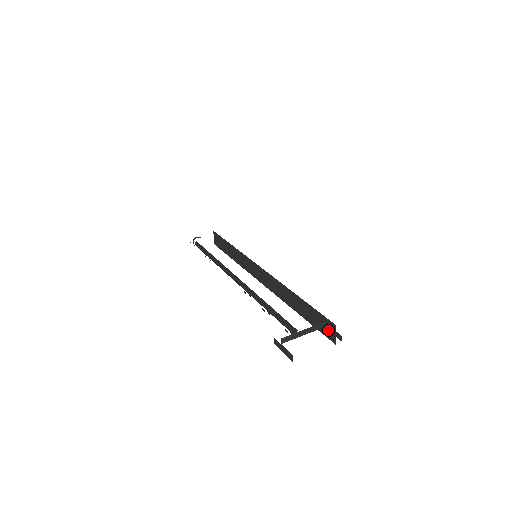
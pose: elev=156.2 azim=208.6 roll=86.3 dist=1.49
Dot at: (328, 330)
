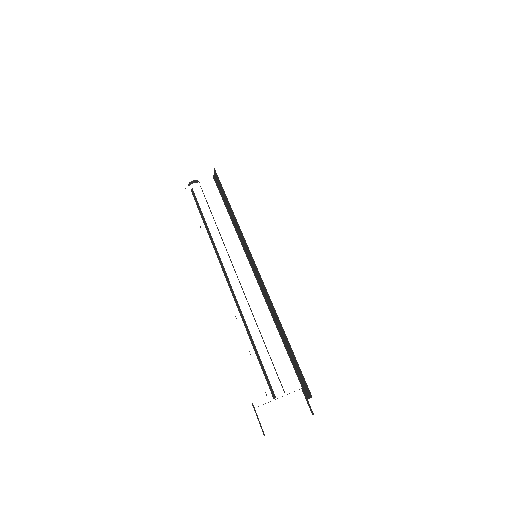
Dot at: (304, 395)
